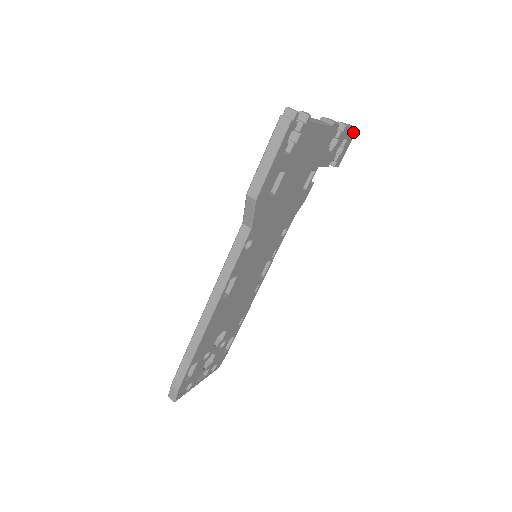
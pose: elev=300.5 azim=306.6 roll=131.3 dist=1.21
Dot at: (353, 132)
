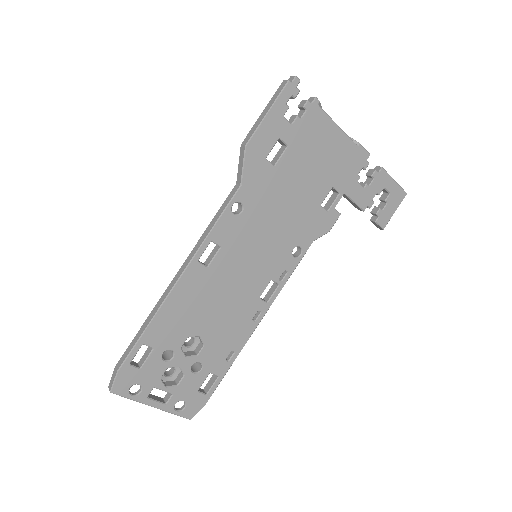
Dot at: (400, 192)
